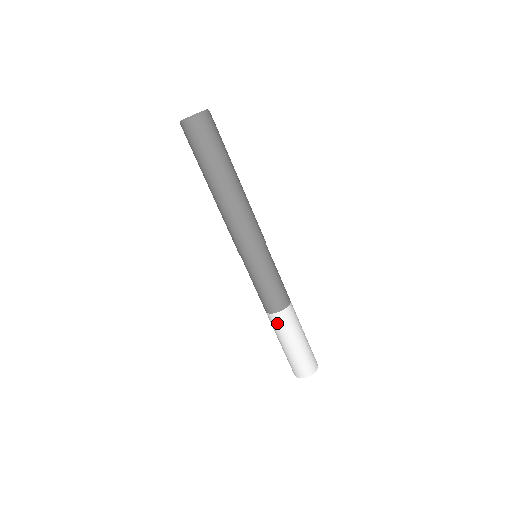
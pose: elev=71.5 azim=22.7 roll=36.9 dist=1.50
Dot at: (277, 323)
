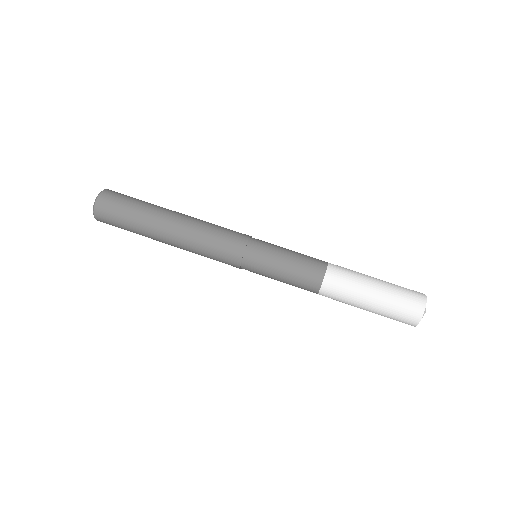
Dot at: (335, 291)
